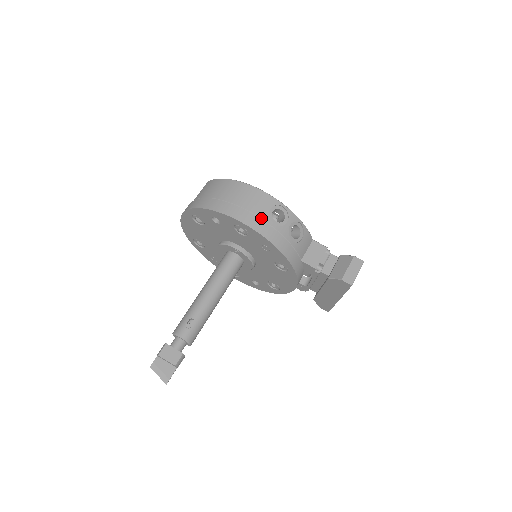
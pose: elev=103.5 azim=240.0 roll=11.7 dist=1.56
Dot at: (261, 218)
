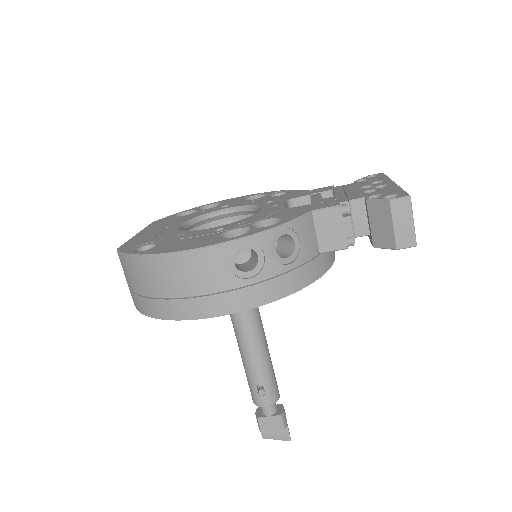
Dot at: (230, 290)
